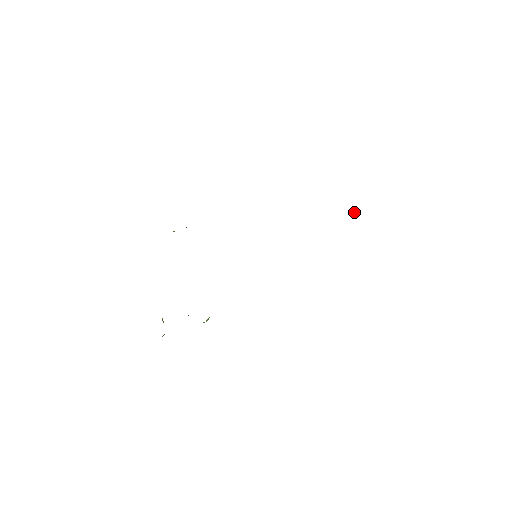
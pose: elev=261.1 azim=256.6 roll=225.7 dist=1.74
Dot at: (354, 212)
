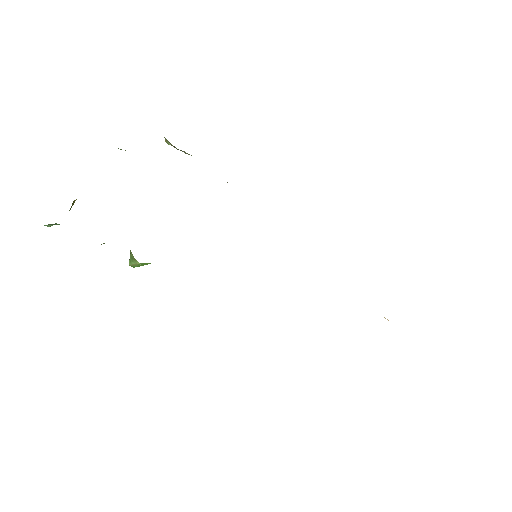
Dot at: occluded
